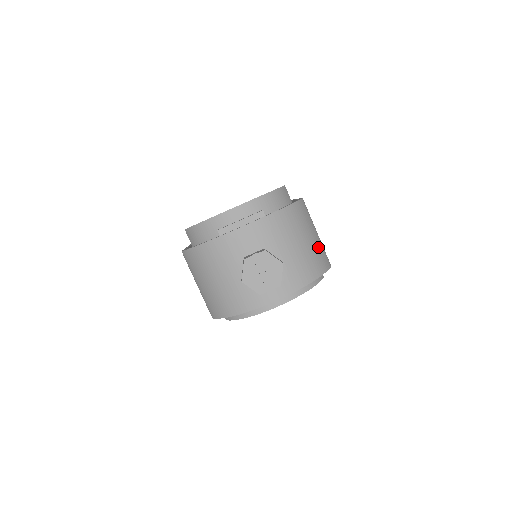
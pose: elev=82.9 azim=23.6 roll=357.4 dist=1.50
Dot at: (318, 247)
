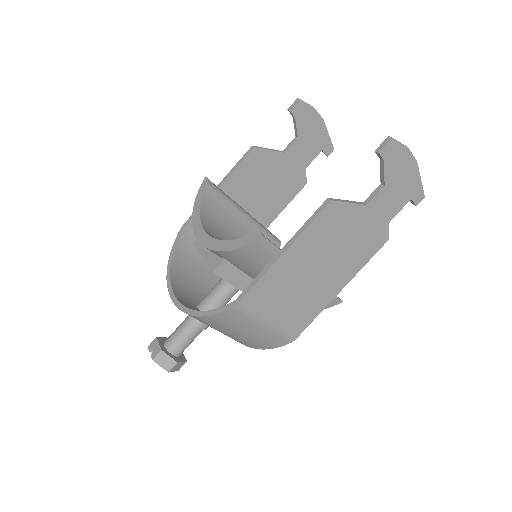
Dot at: (262, 336)
